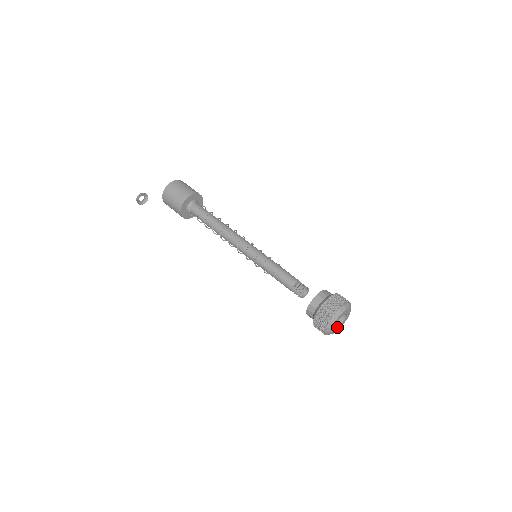
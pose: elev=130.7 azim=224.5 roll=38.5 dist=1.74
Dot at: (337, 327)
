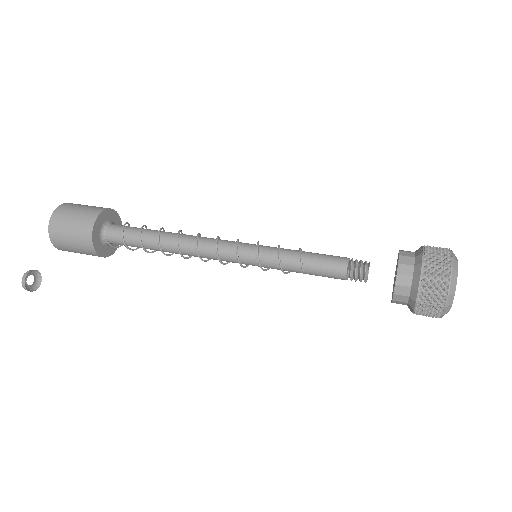
Dot at: occluded
